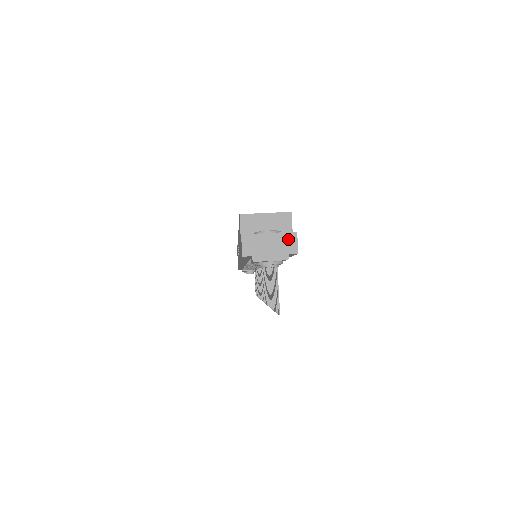
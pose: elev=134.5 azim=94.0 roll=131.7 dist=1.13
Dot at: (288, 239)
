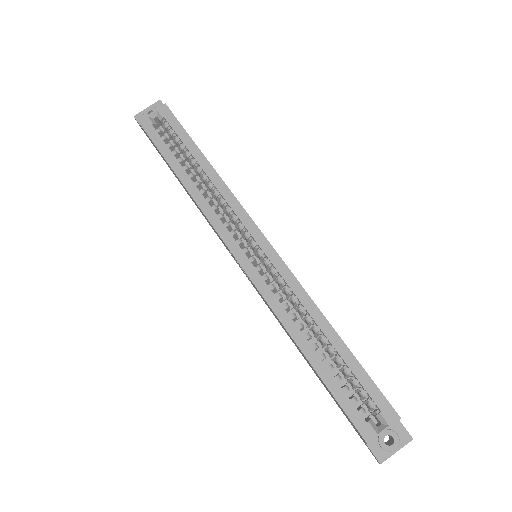
Dot at: (407, 443)
